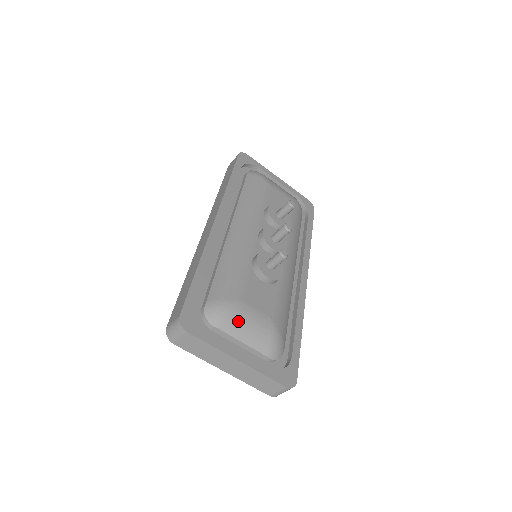
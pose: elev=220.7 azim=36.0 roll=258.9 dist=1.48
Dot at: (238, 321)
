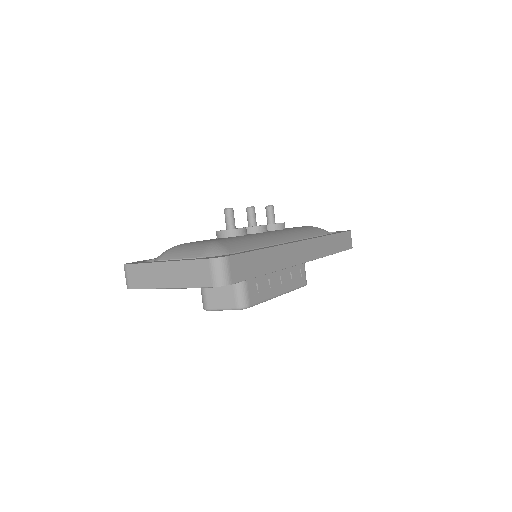
Dot at: (176, 250)
